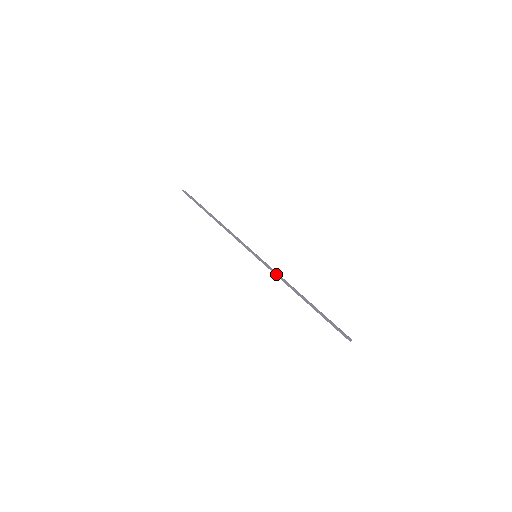
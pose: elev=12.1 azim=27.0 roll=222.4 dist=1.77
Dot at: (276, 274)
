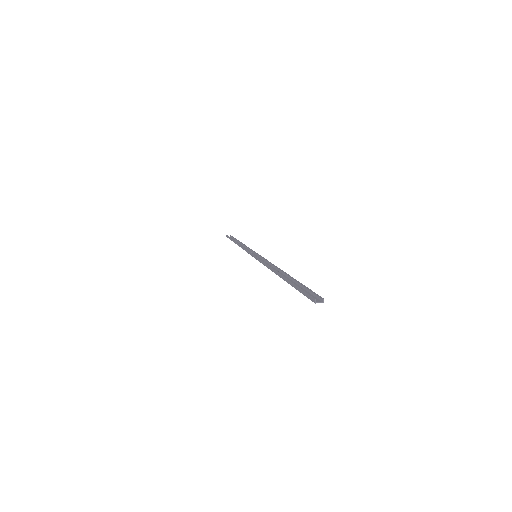
Dot at: (263, 263)
